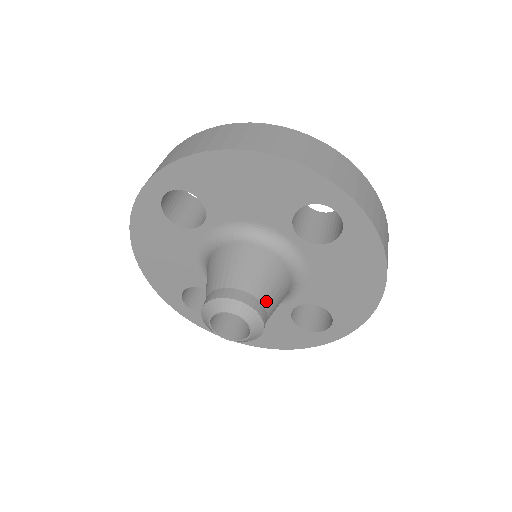
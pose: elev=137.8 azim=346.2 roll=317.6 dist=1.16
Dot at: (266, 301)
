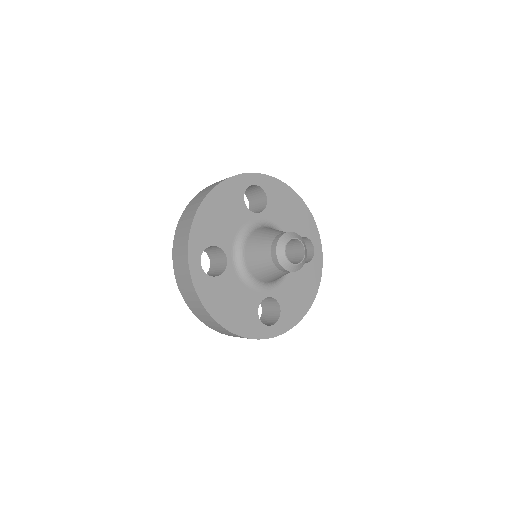
Dot at: occluded
